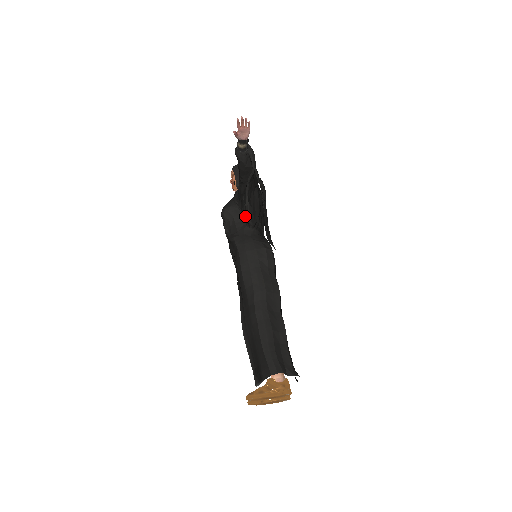
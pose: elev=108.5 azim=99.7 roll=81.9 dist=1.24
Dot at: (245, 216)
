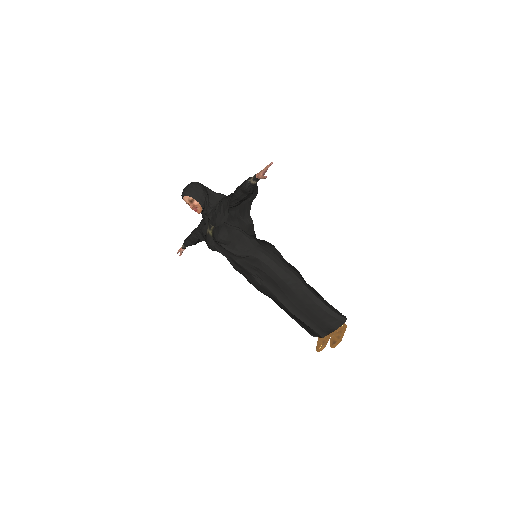
Dot at: (249, 232)
